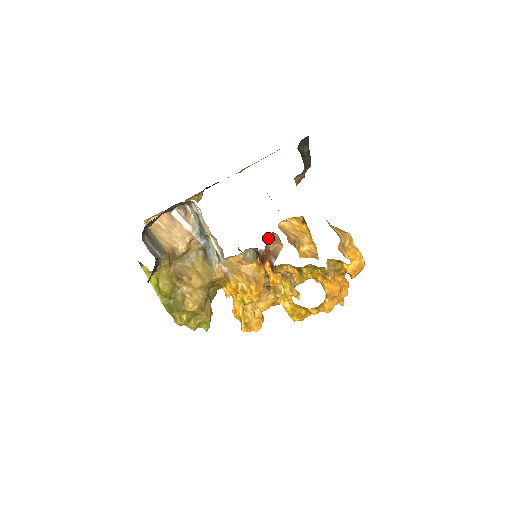
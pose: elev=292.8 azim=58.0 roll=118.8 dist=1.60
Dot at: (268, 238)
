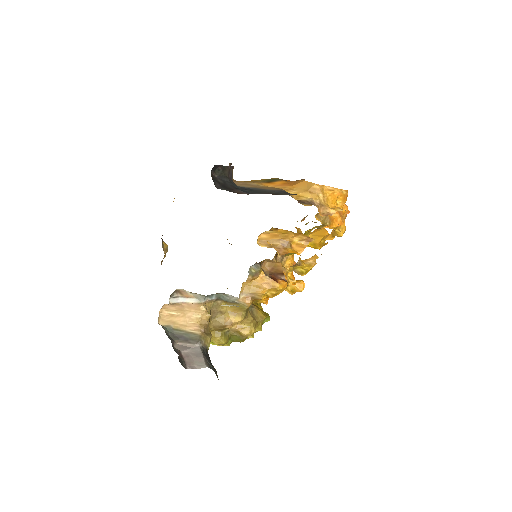
Dot at: (263, 266)
